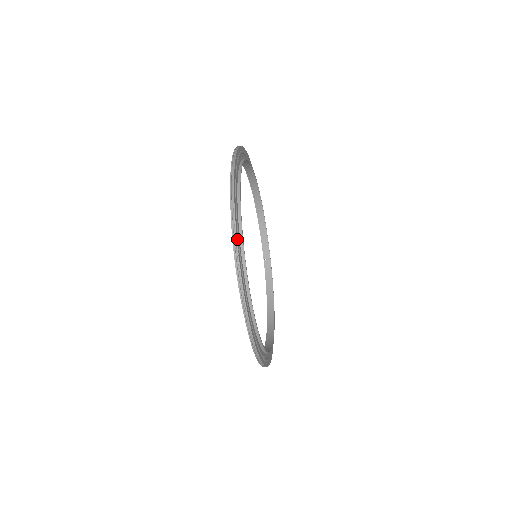
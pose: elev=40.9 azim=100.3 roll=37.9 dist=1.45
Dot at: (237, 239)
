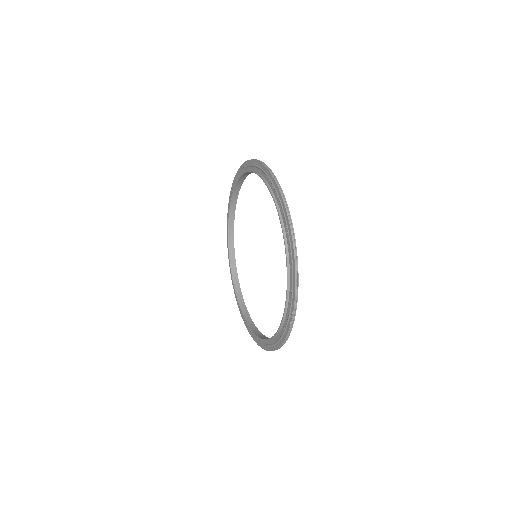
Dot at: (295, 310)
